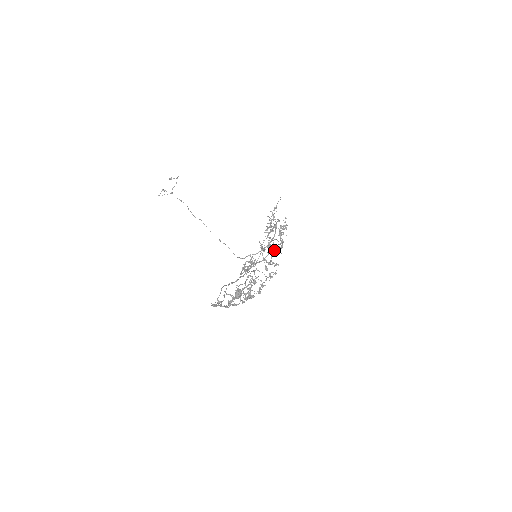
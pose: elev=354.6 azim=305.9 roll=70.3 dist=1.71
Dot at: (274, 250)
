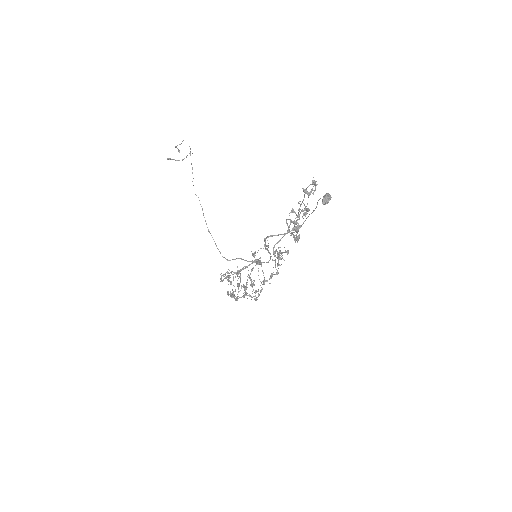
Dot at: (244, 287)
